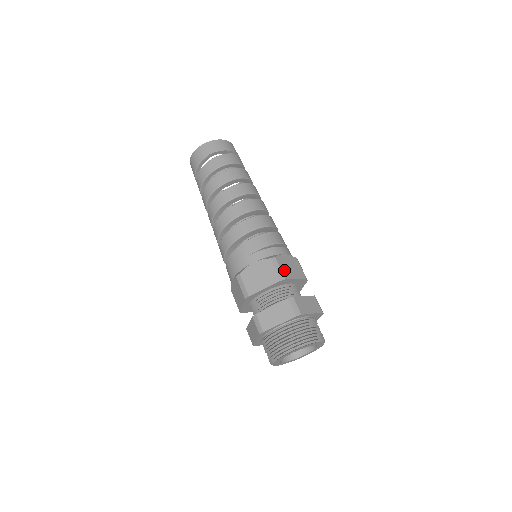
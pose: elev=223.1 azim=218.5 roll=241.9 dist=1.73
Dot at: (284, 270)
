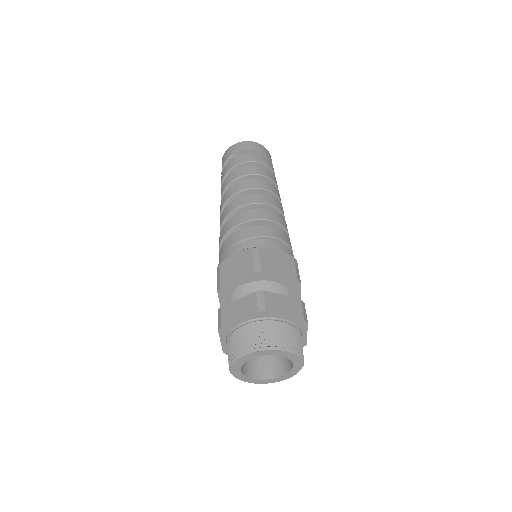
Dot at: (265, 262)
